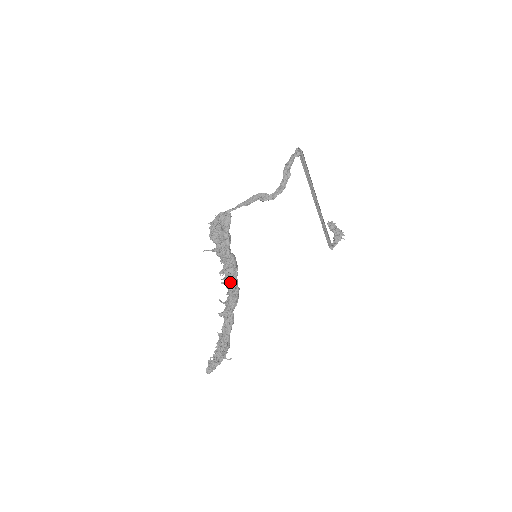
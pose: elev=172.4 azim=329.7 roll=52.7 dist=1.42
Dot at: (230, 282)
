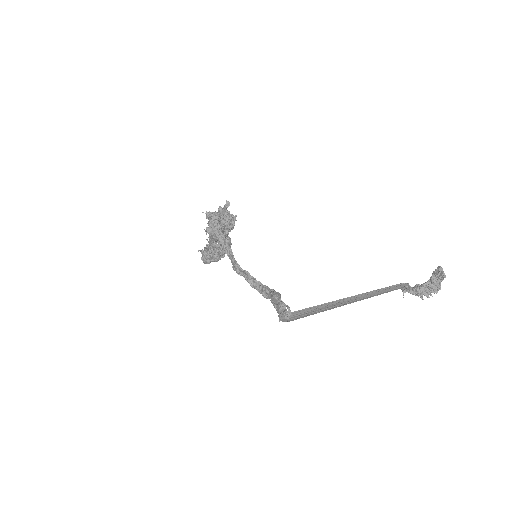
Dot at: (220, 246)
